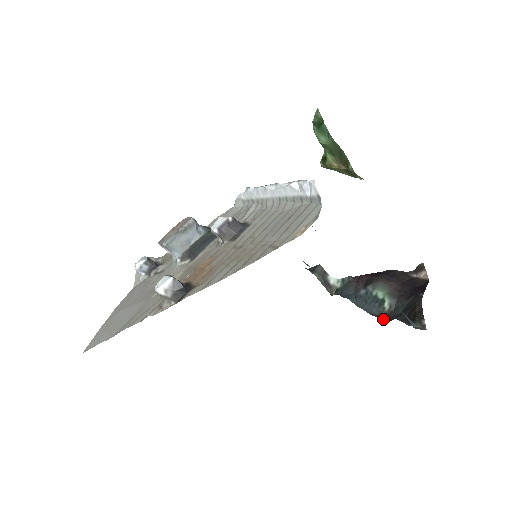
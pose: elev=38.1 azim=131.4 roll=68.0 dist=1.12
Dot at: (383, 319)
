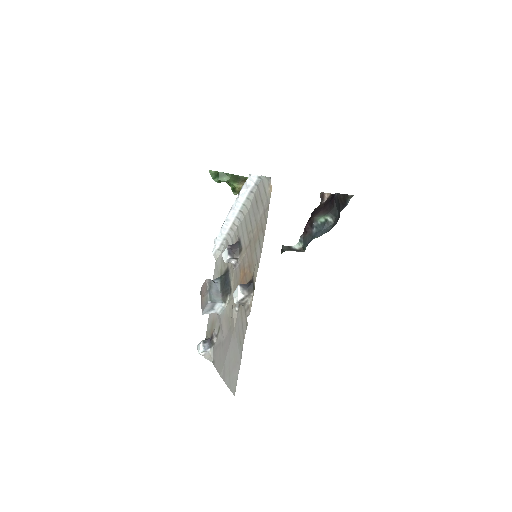
Dot at: occluded
